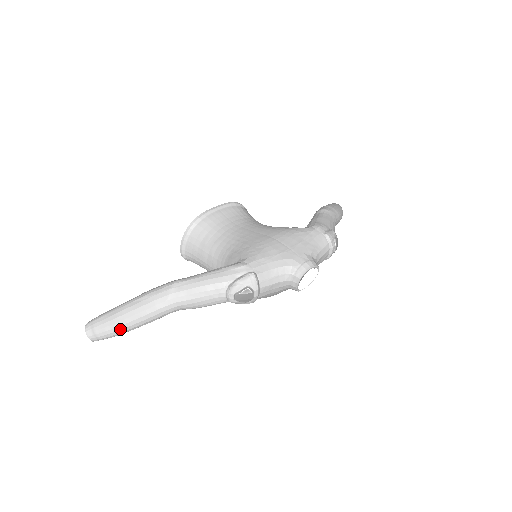
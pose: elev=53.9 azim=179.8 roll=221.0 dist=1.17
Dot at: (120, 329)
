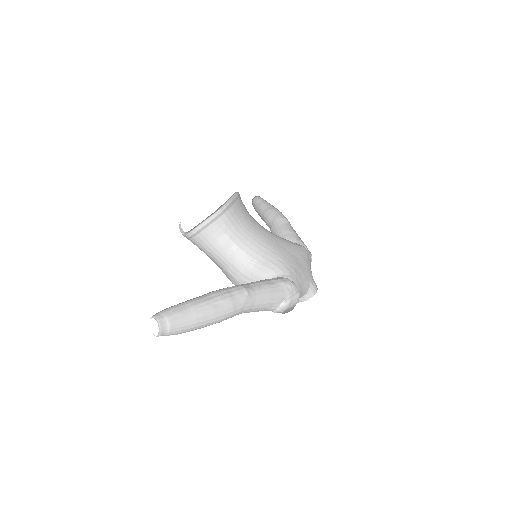
Dot at: (194, 329)
